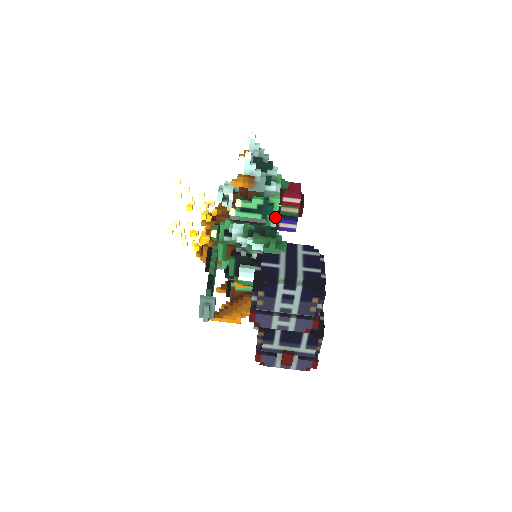
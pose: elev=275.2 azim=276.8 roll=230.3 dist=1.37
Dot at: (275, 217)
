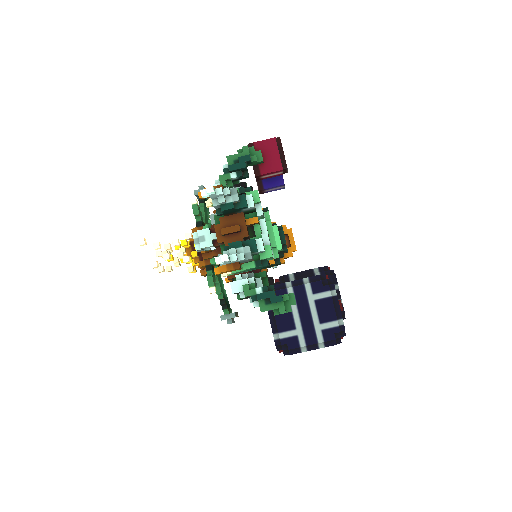
Dot at: occluded
